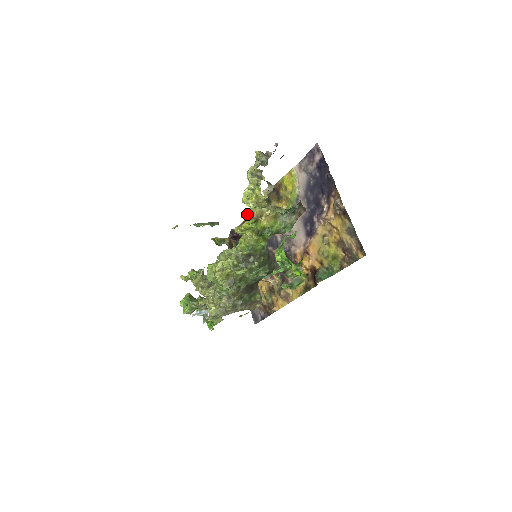
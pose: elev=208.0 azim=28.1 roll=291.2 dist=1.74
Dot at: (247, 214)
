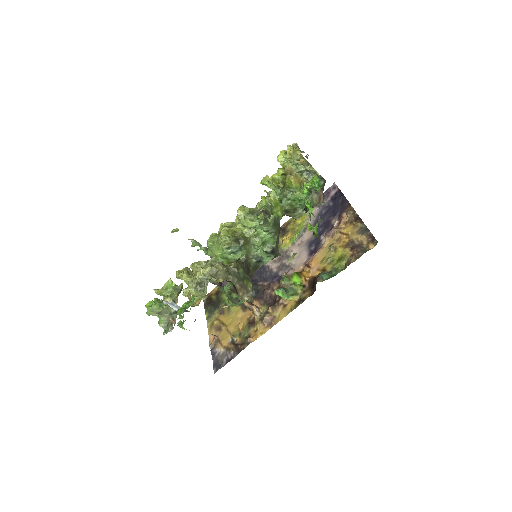
Dot at: (269, 192)
